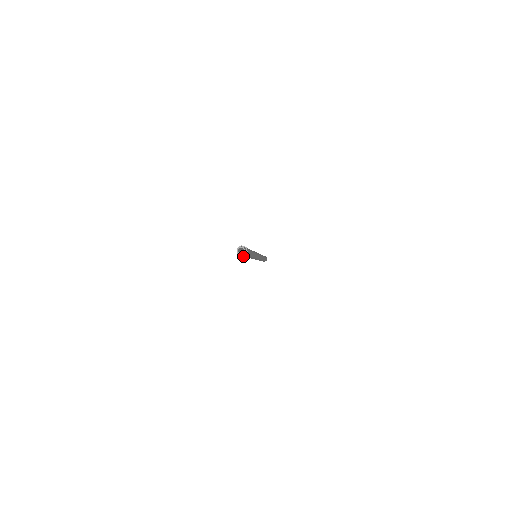
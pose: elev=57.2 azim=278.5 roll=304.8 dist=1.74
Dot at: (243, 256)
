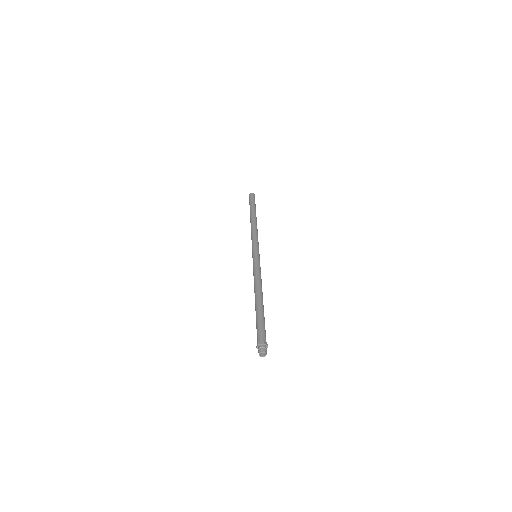
Dot at: occluded
